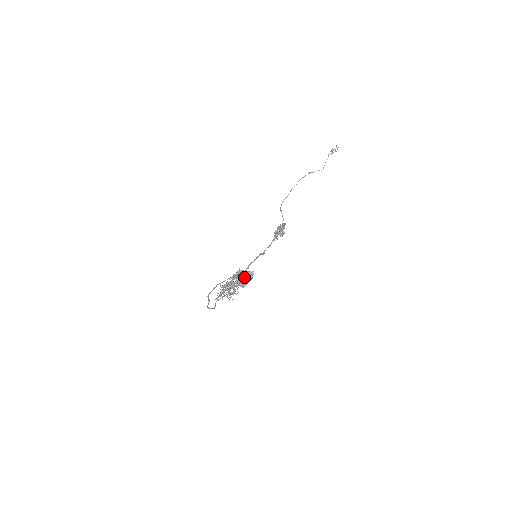
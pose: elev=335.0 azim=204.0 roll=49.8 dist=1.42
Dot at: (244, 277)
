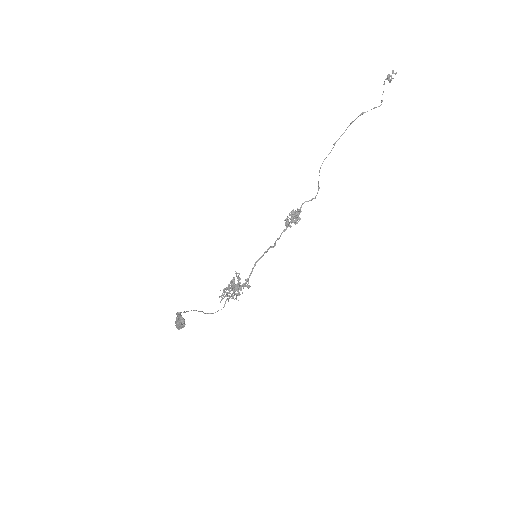
Dot at: (175, 323)
